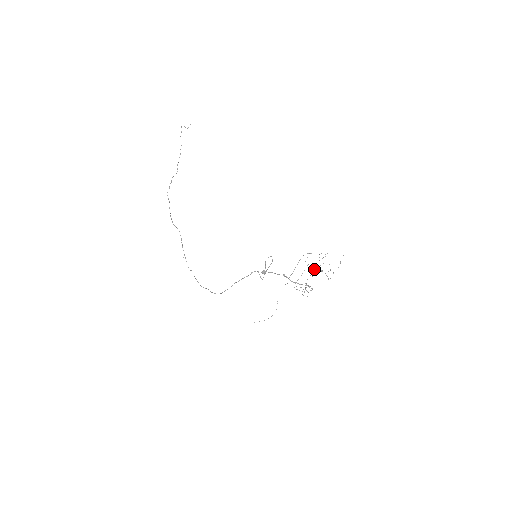
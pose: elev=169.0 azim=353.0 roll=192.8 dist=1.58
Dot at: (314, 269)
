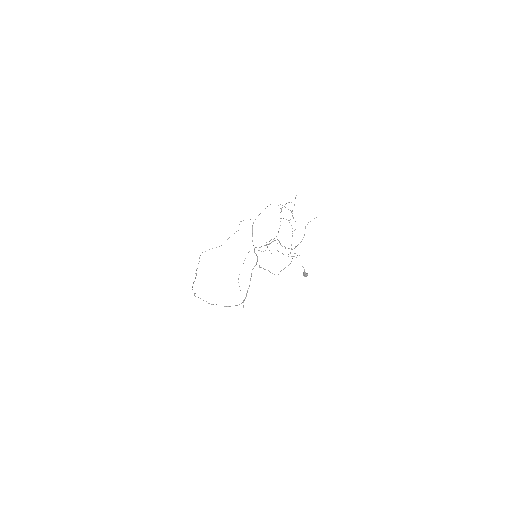
Dot at: (305, 228)
